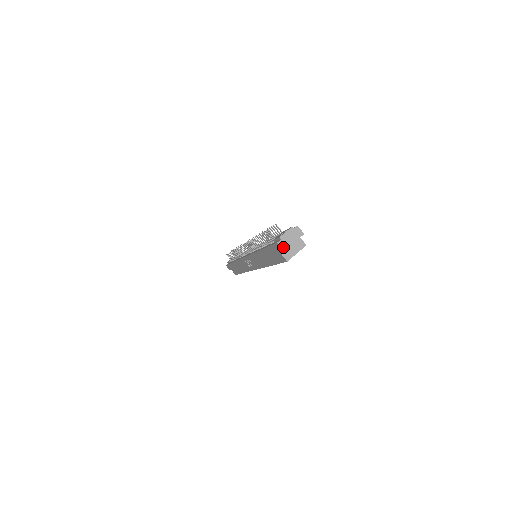
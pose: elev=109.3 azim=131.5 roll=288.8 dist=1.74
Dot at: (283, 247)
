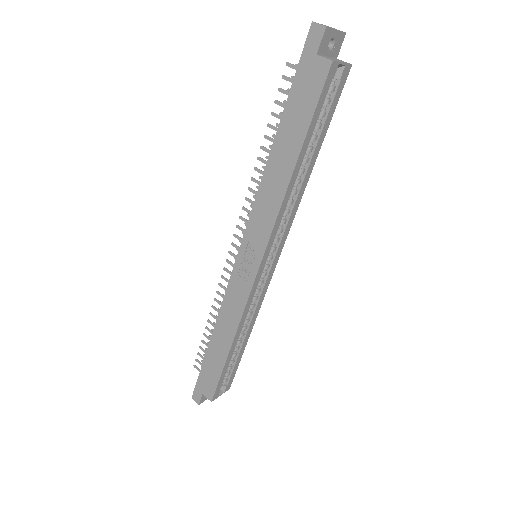
Dot at: (322, 25)
